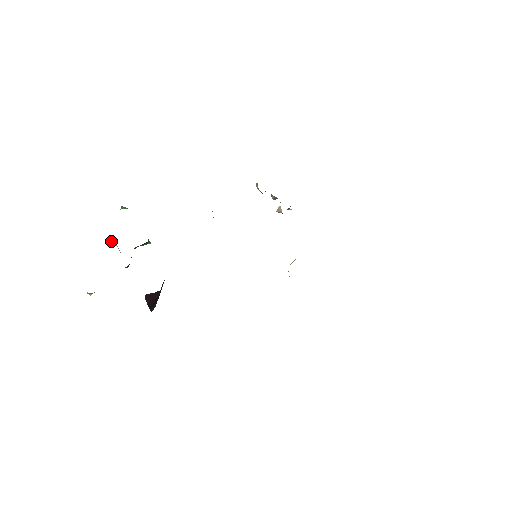
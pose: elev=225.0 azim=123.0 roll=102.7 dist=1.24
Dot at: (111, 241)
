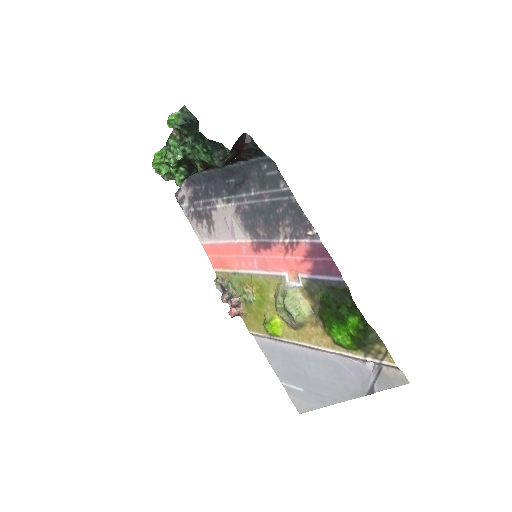
Dot at: (156, 156)
